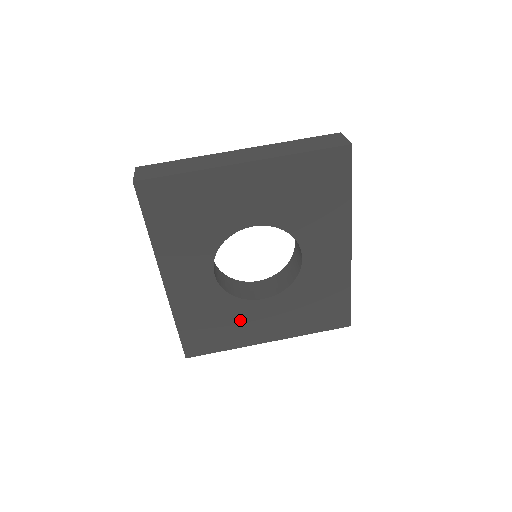
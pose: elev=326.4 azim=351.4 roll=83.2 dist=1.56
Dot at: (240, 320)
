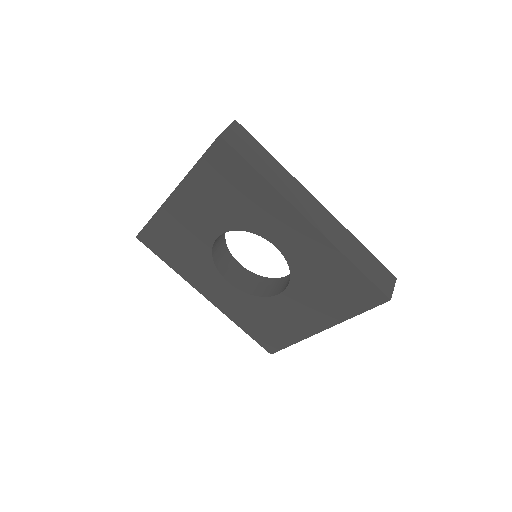
Dot at: (280, 315)
